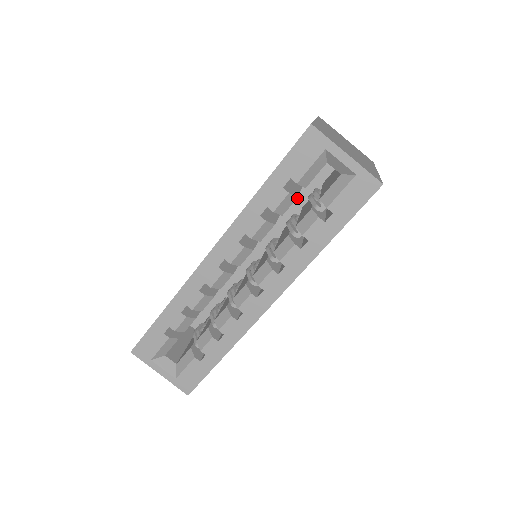
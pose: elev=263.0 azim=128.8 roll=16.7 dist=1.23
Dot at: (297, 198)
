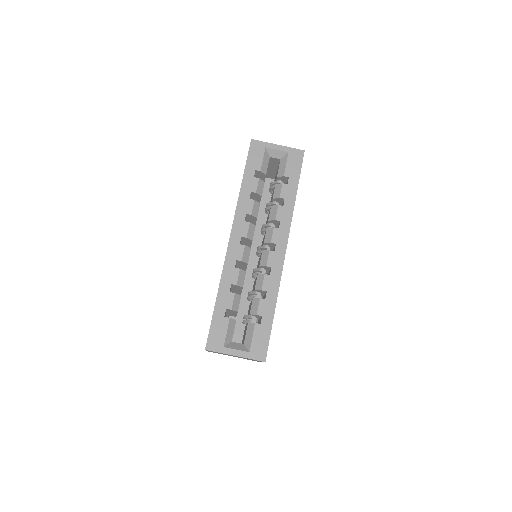
Dot at: (261, 211)
